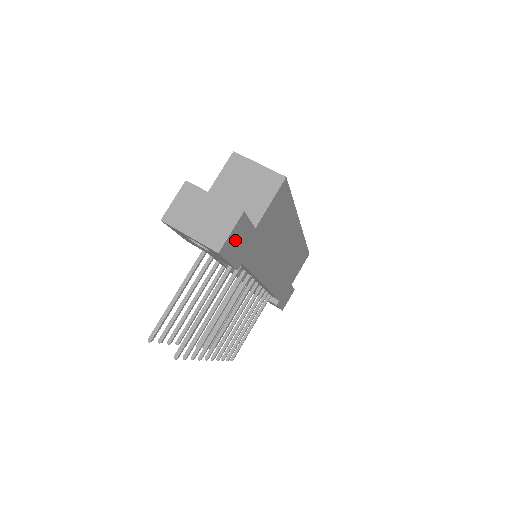
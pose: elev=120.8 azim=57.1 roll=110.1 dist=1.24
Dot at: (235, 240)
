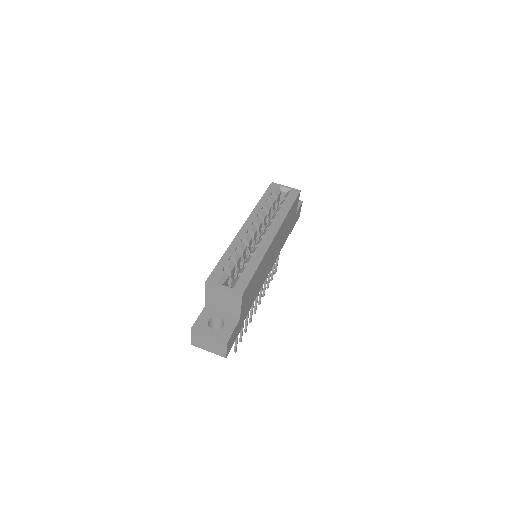
Dot at: (231, 342)
